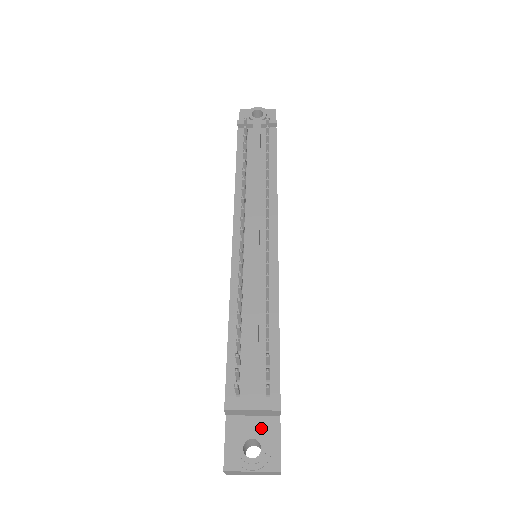
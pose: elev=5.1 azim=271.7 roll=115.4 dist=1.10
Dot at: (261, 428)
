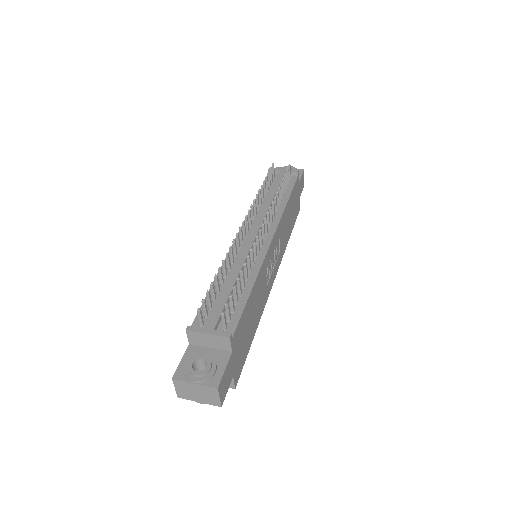
Dot at: (213, 357)
